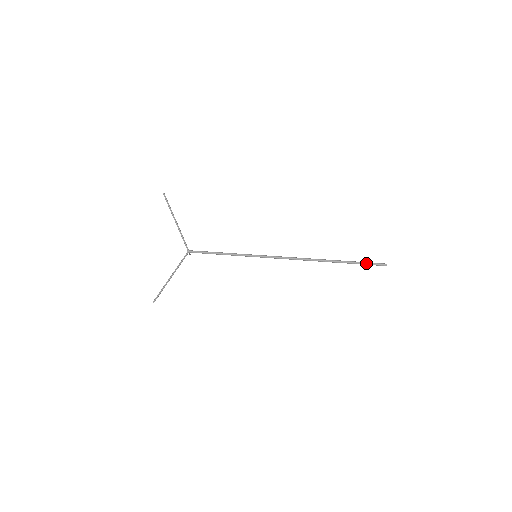
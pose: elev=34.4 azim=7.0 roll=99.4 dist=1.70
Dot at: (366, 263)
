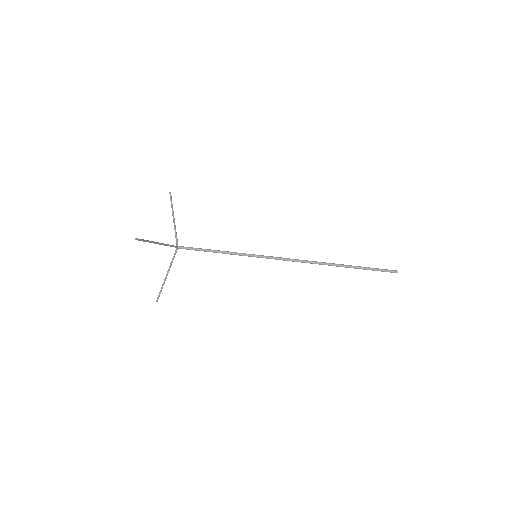
Dot at: (376, 268)
